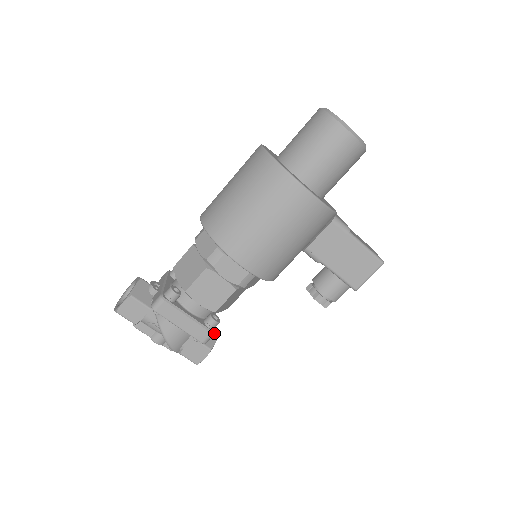
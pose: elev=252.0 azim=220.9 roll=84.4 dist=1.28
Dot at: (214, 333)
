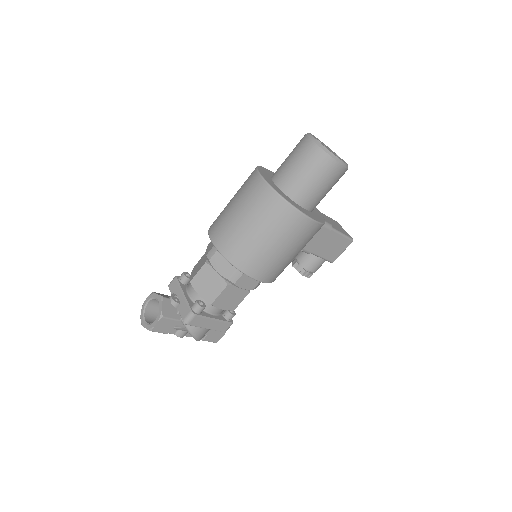
Dot at: occluded
